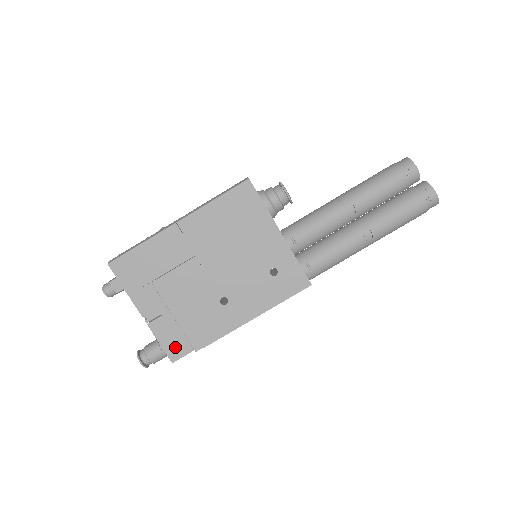
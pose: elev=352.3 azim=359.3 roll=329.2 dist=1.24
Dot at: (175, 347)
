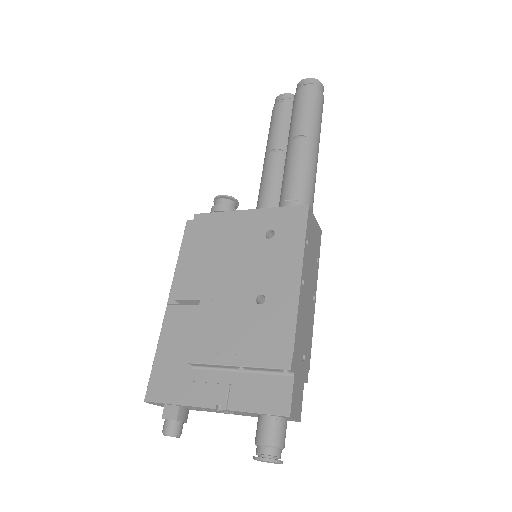
Dot at: (274, 397)
